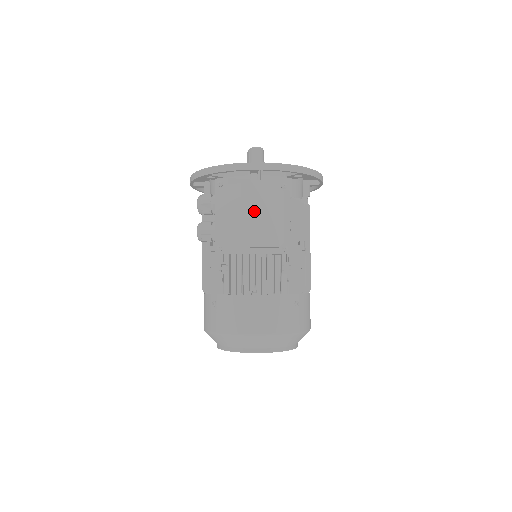
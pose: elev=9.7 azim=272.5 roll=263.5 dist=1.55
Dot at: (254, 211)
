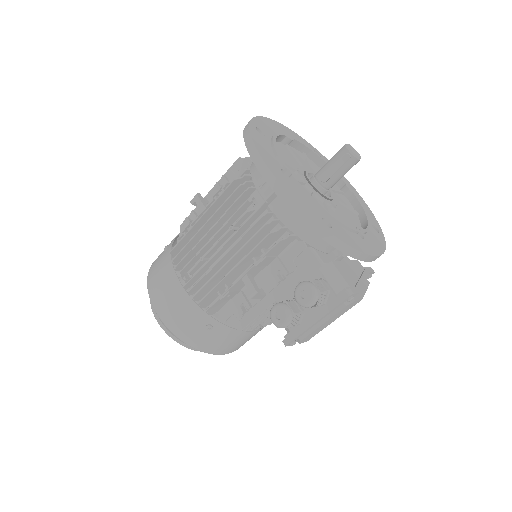
Dot at: occluded
